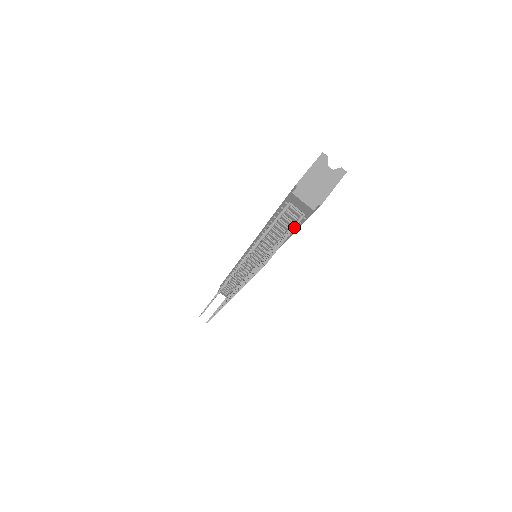
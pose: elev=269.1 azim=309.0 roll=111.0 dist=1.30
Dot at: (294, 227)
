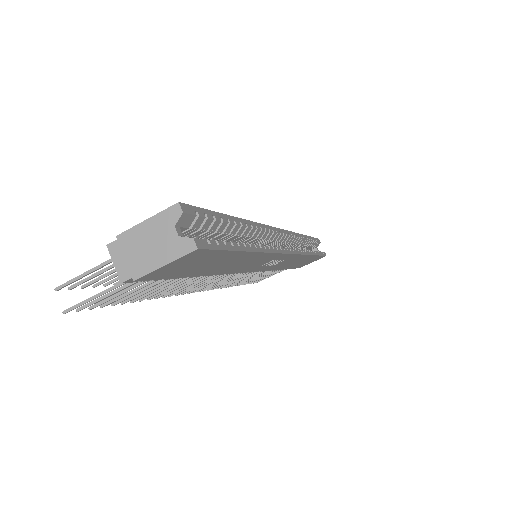
Dot at: (117, 286)
